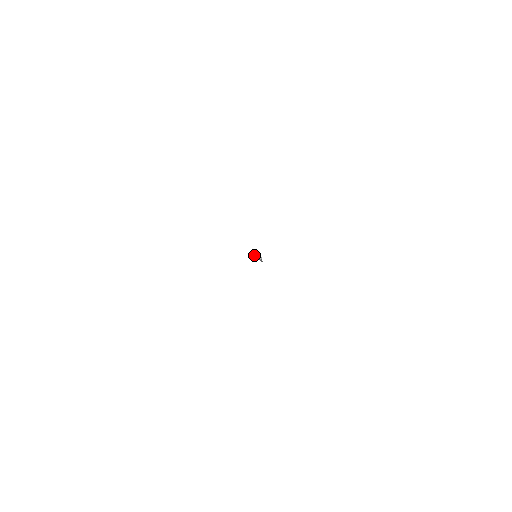
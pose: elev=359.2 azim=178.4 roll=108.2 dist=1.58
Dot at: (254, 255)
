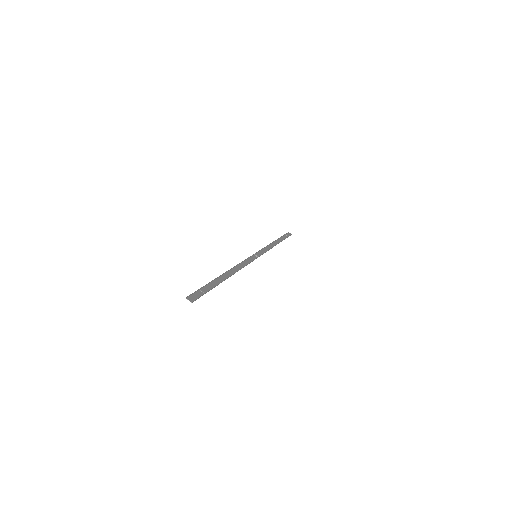
Dot at: (272, 245)
